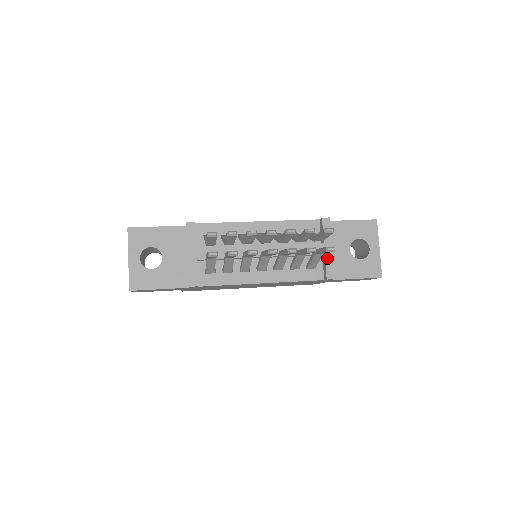
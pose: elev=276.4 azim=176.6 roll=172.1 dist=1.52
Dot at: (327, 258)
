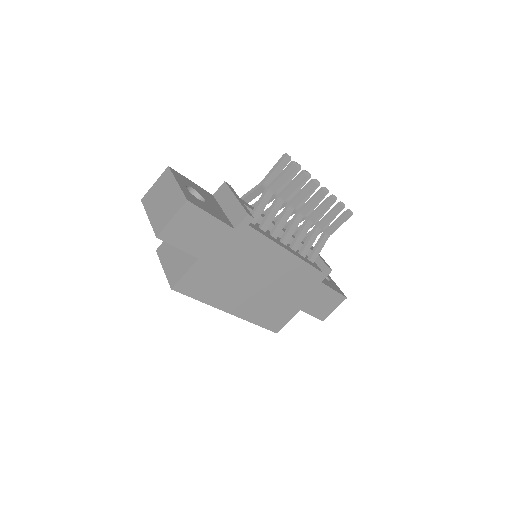
Dot at: (320, 257)
